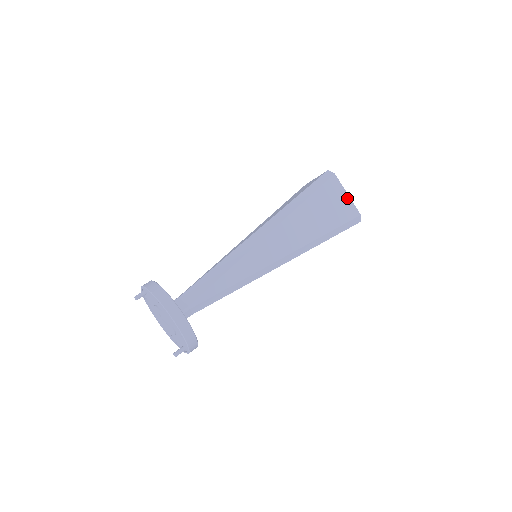
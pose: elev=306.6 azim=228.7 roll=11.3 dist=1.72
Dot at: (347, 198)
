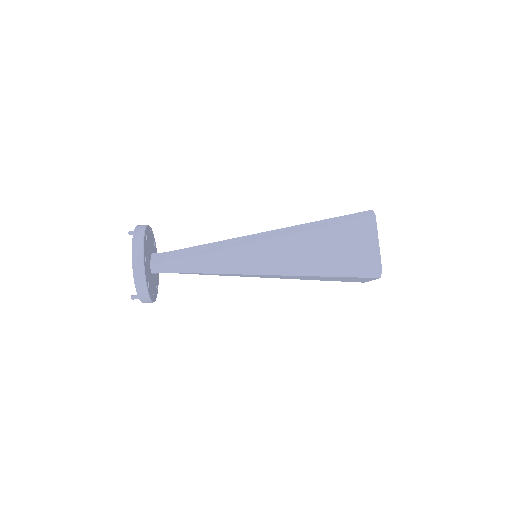
Dot at: (376, 245)
